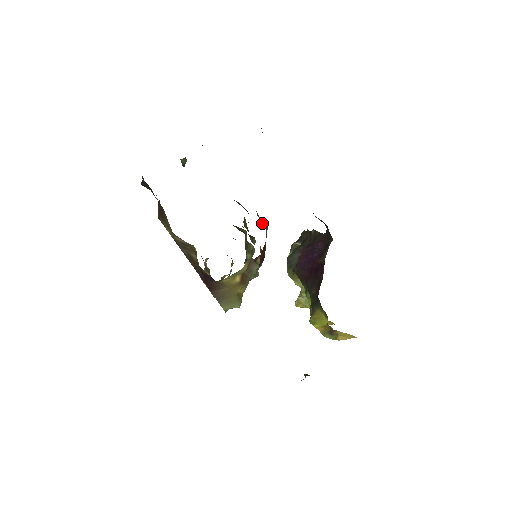
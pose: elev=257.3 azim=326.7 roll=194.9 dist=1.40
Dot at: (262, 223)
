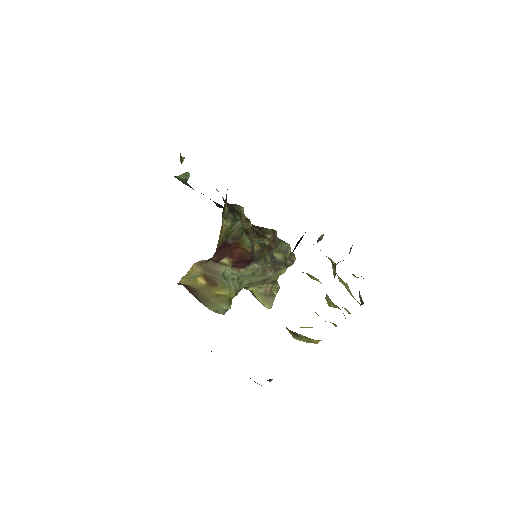
Dot at: (225, 223)
